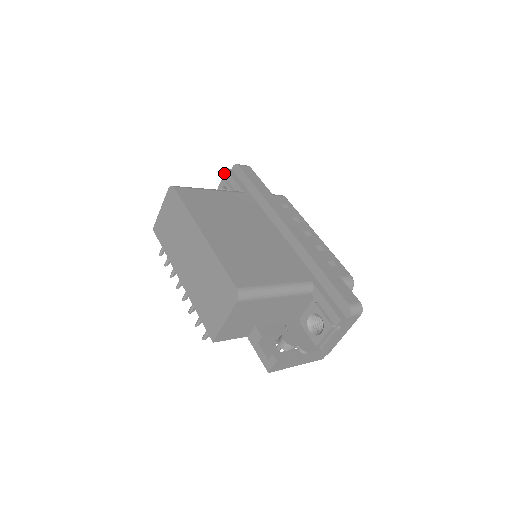
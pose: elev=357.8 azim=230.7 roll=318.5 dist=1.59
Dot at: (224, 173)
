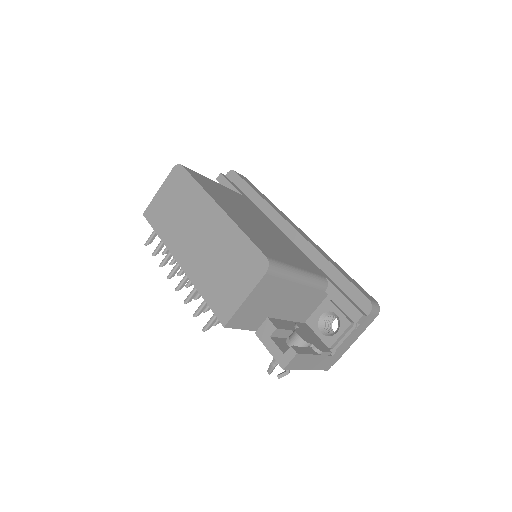
Dot at: (218, 178)
